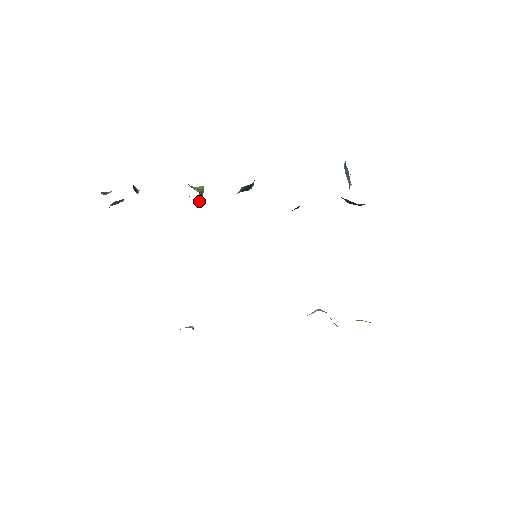
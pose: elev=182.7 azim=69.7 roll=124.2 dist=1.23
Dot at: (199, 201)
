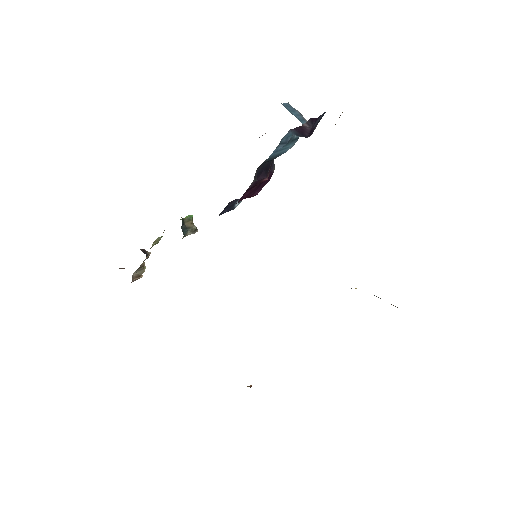
Dot at: (189, 229)
